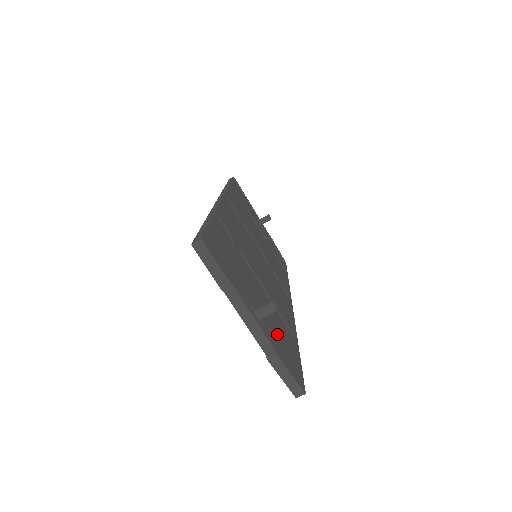
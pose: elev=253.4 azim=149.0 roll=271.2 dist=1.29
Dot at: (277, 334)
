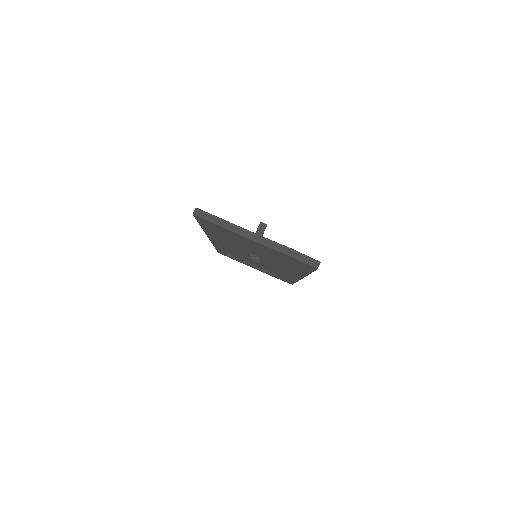
Dot at: occluded
